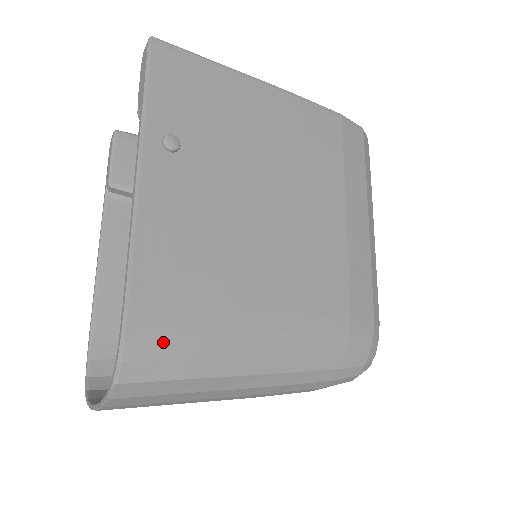
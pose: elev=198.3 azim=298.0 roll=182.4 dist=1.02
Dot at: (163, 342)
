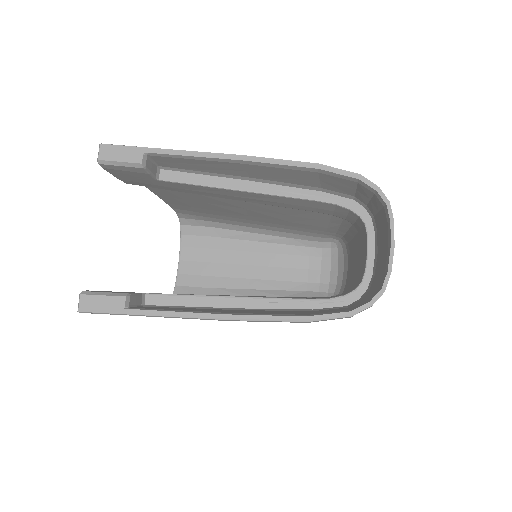
Dot at: occluded
